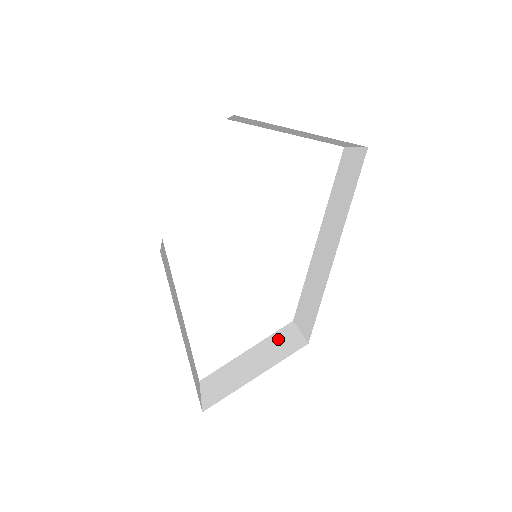
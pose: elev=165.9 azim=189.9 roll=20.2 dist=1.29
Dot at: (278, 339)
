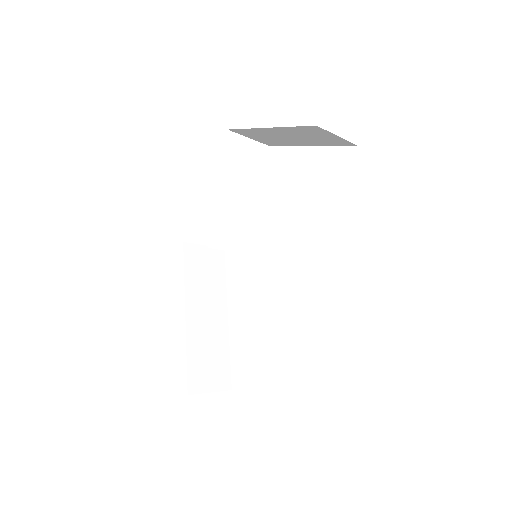
Dot at: occluded
